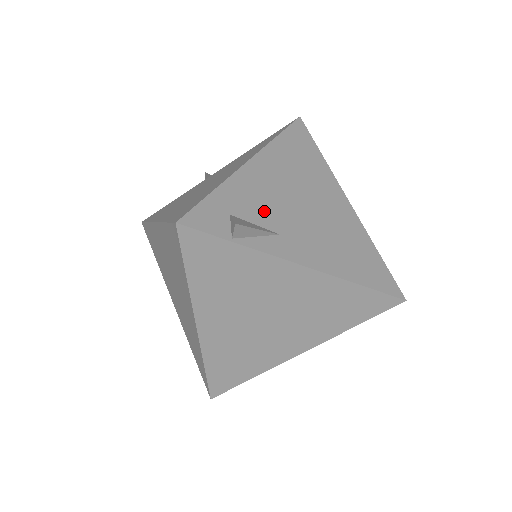
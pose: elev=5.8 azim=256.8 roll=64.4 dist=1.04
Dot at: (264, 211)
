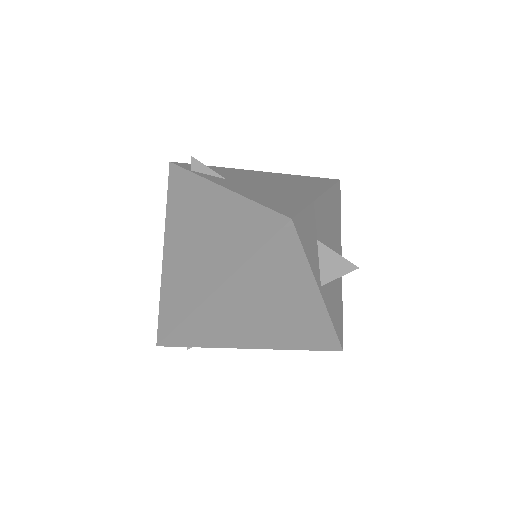
Dot at: (232, 175)
